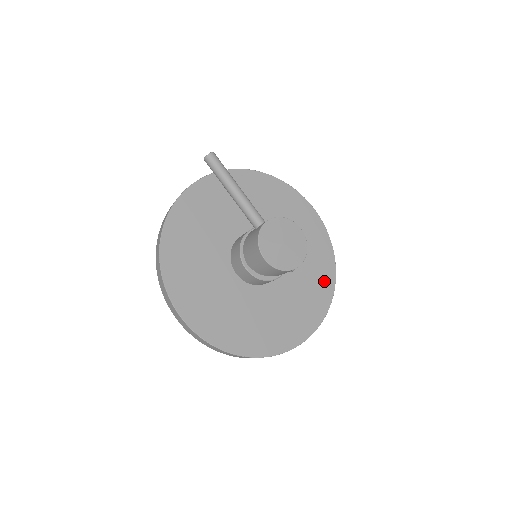
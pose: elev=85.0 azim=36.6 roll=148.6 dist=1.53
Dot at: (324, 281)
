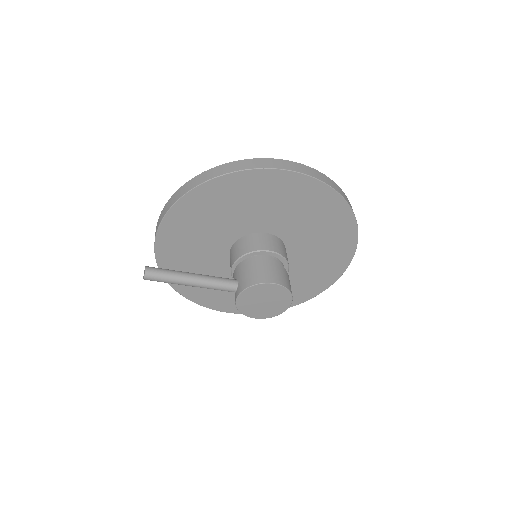
Dot at: (341, 227)
